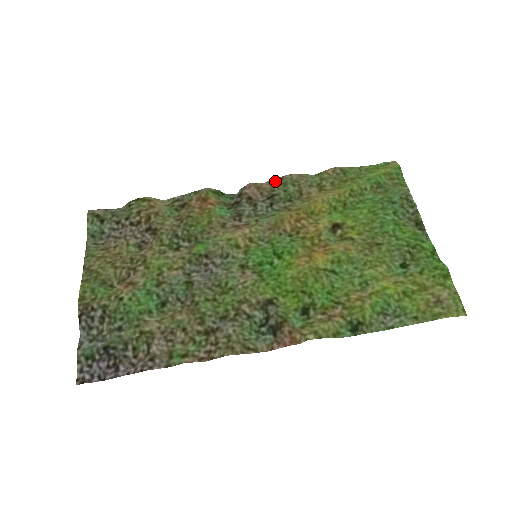
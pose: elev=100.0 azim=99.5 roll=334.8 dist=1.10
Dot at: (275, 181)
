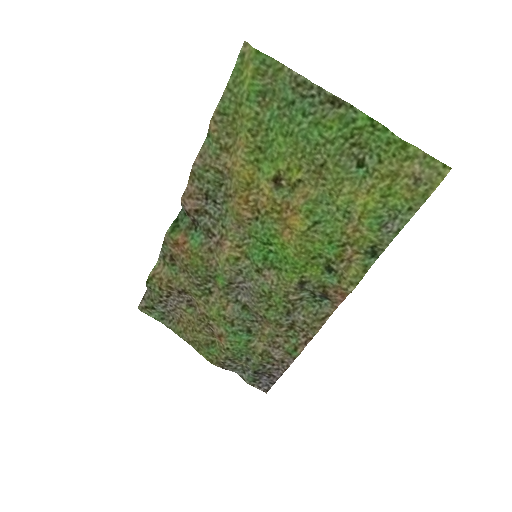
Dot at: (192, 180)
